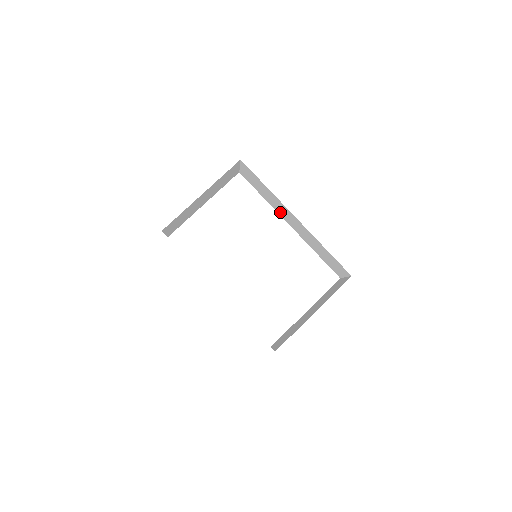
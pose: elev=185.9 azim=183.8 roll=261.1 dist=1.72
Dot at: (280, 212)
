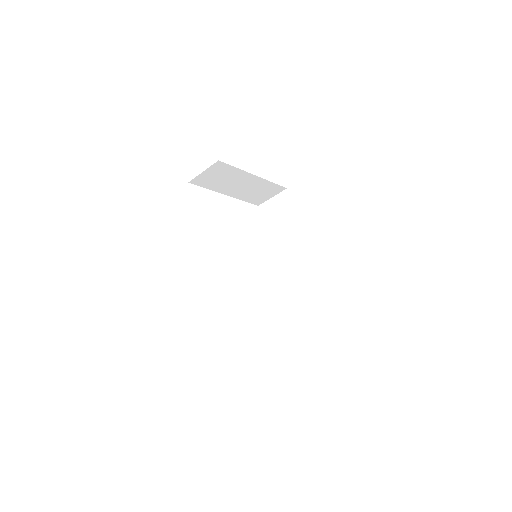
Dot at: (277, 252)
